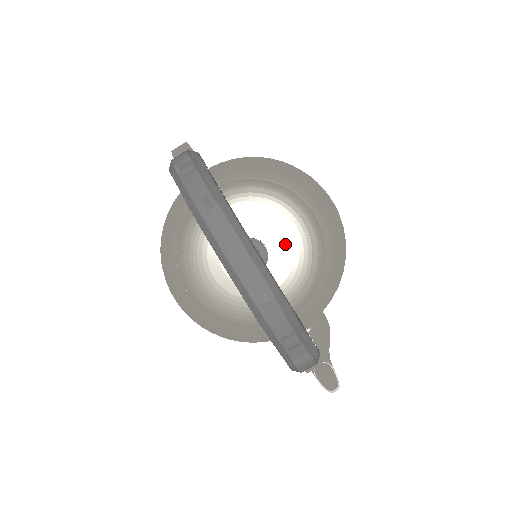
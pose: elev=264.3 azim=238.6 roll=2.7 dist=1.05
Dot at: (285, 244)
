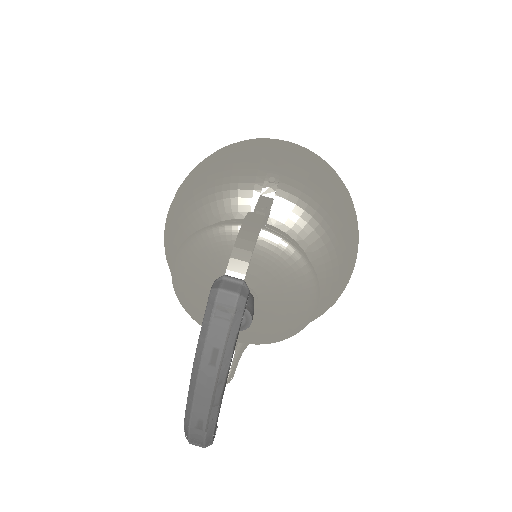
Dot at: (273, 313)
